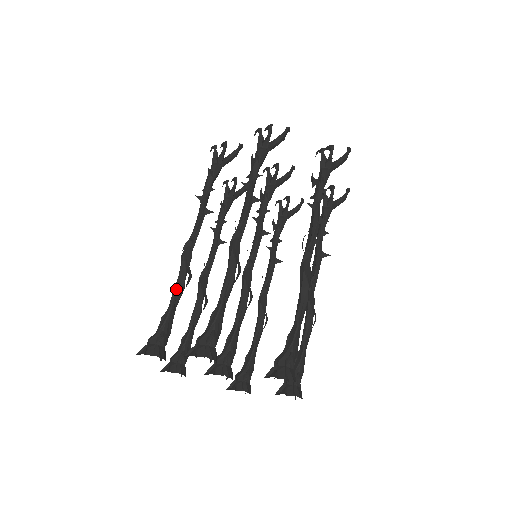
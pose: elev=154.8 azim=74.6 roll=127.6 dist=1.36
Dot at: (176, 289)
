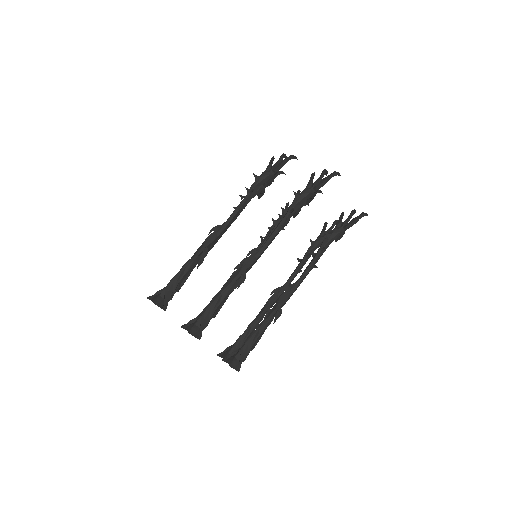
Dot at: occluded
